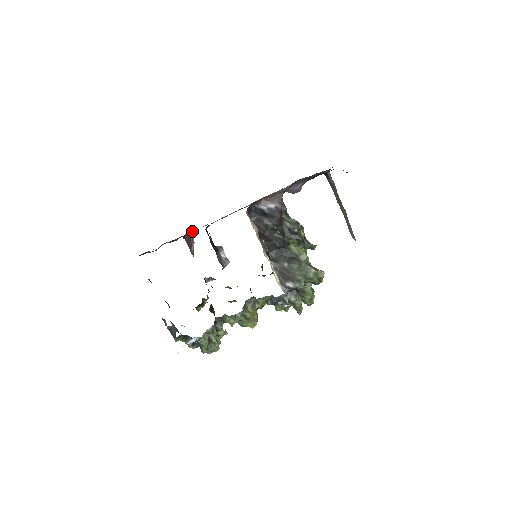
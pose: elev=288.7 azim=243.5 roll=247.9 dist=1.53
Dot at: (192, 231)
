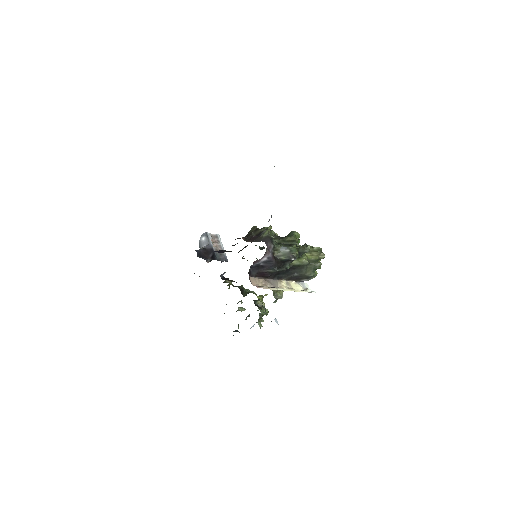
Dot at: occluded
